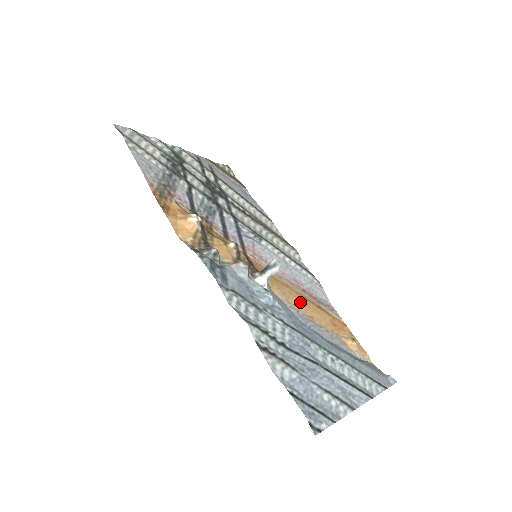
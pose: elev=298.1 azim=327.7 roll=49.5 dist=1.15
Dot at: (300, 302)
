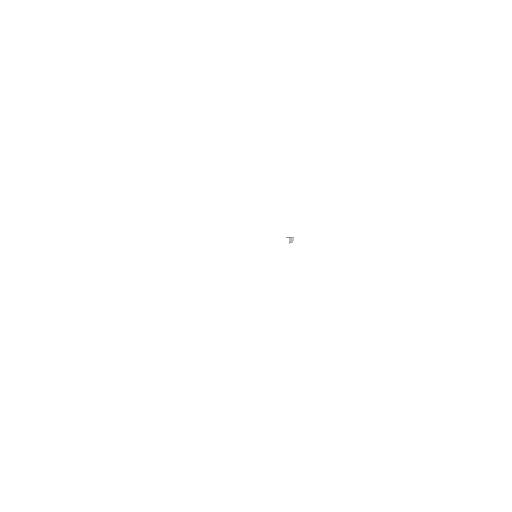
Dot at: occluded
